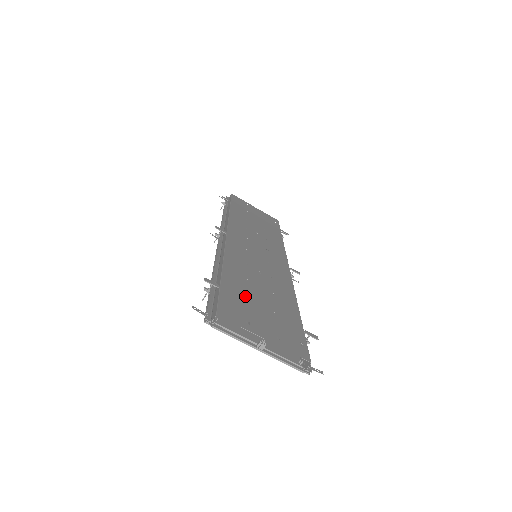
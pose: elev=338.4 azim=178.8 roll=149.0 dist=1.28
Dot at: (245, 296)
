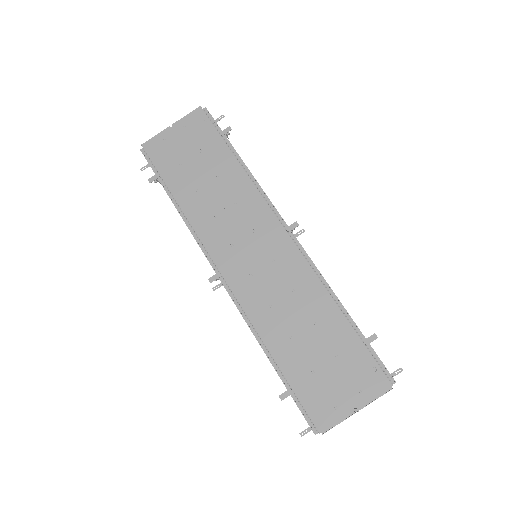
Dot at: (309, 370)
